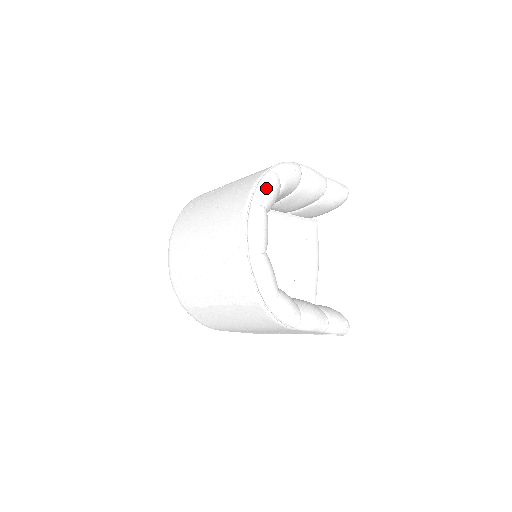
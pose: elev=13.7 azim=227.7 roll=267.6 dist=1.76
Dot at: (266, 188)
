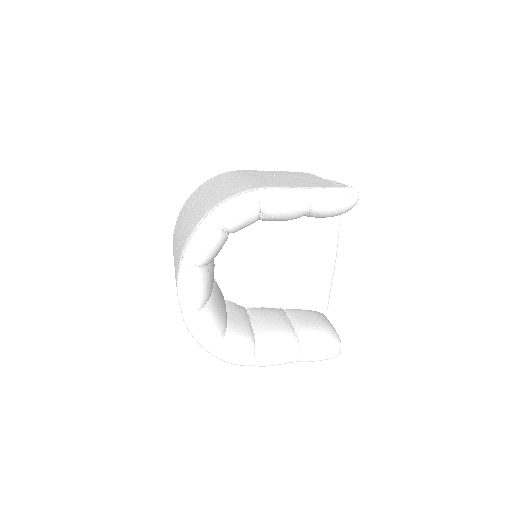
Dot at: (195, 246)
